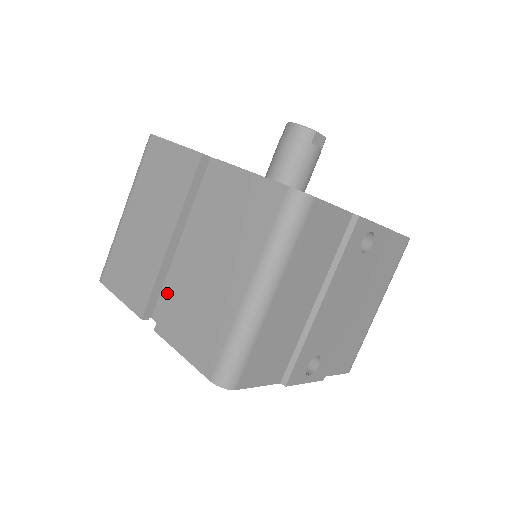
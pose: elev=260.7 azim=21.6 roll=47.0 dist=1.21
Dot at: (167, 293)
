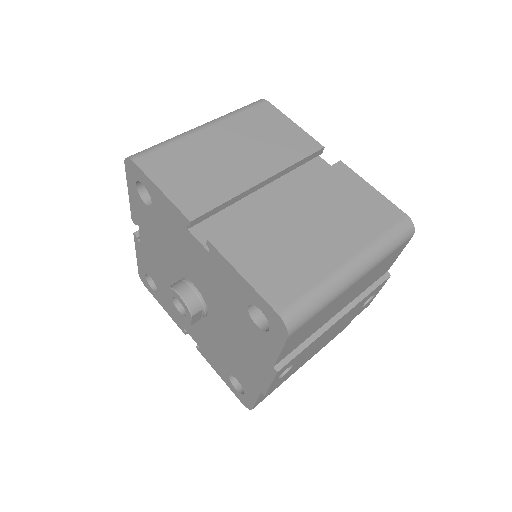
Dot at: (223, 219)
